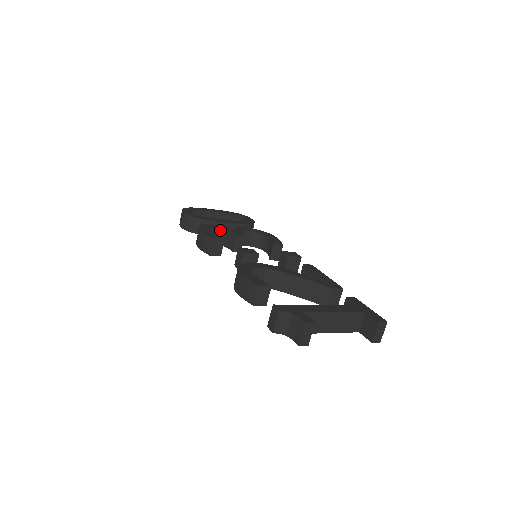
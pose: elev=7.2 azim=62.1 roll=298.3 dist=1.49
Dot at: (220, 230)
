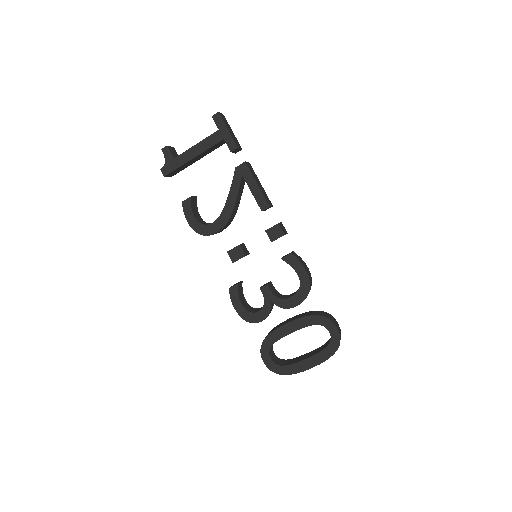
Dot at: occluded
